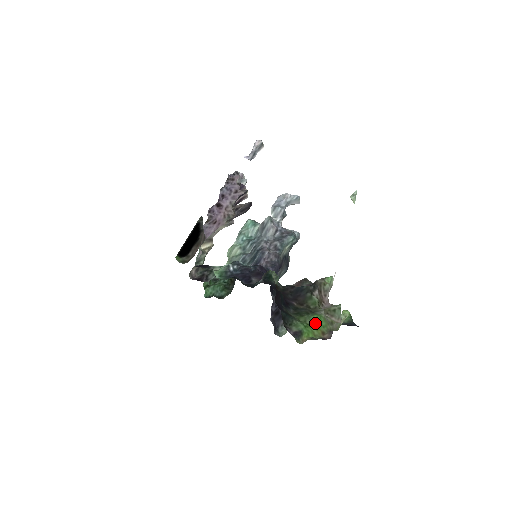
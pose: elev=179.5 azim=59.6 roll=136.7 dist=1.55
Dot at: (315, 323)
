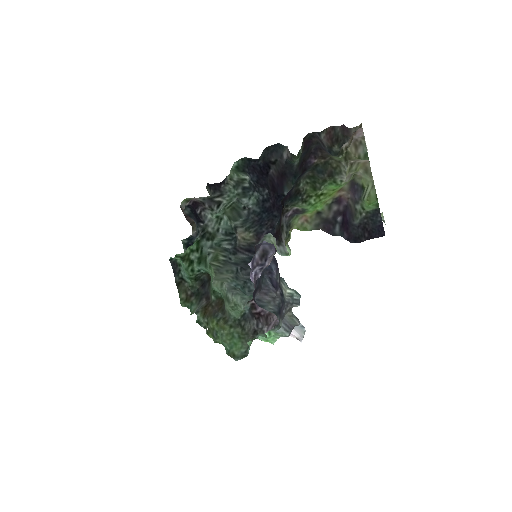
Dot at: (331, 189)
